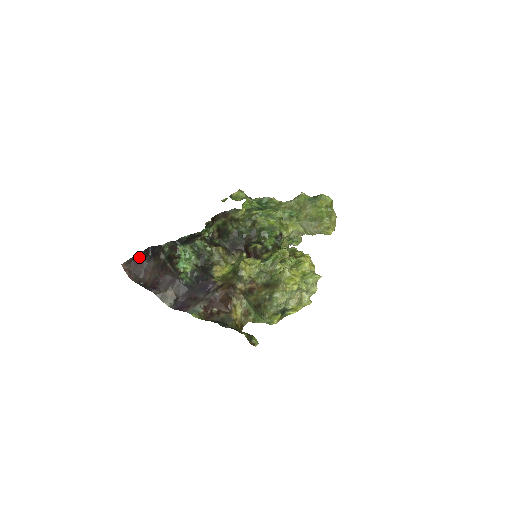
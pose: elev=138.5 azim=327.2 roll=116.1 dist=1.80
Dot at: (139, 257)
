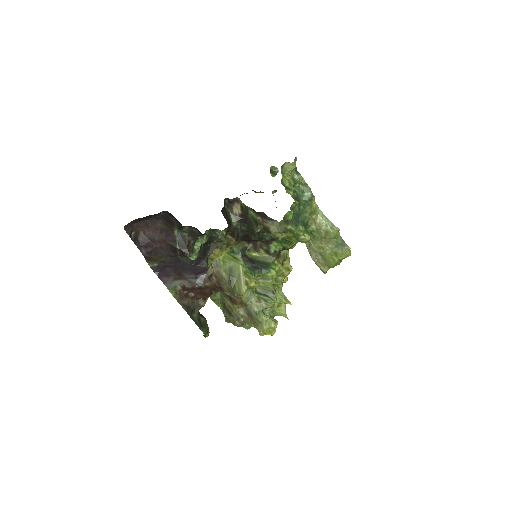
Dot at: (148, 216)
